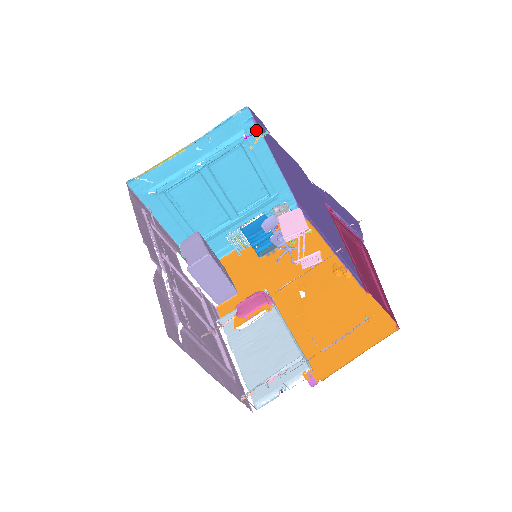
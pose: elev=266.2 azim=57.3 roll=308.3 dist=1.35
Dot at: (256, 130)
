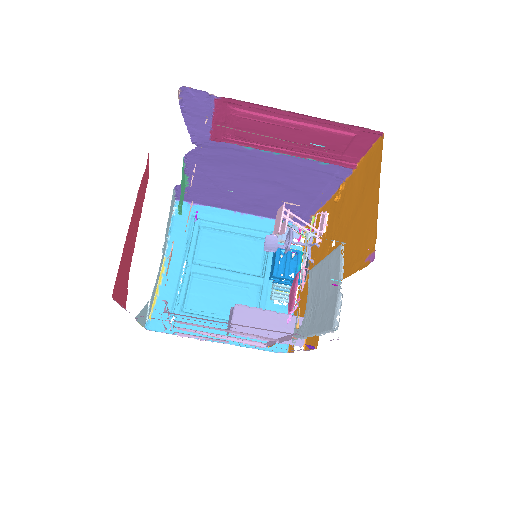
Dot at: (201, 208)
